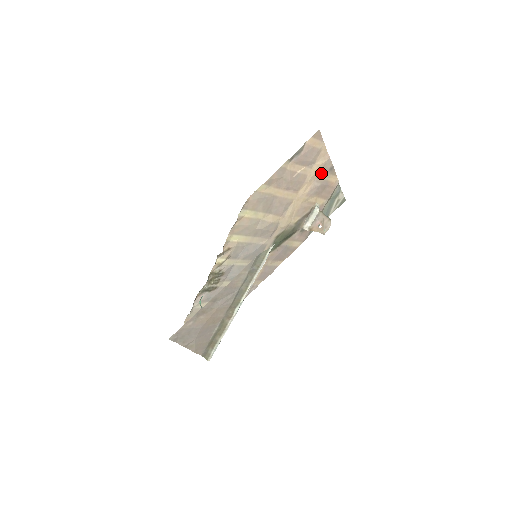
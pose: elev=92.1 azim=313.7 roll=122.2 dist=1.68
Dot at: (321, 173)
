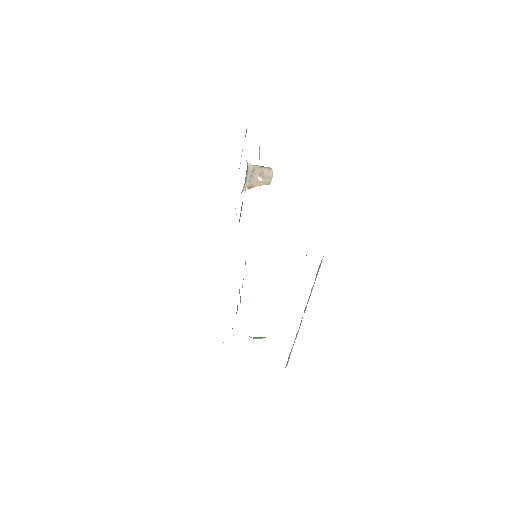
Dot at: occluded
